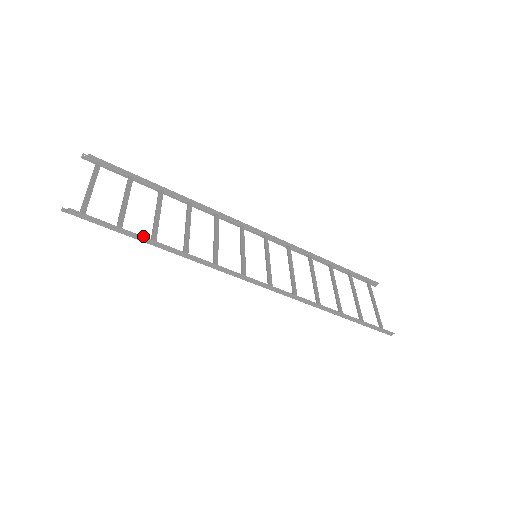
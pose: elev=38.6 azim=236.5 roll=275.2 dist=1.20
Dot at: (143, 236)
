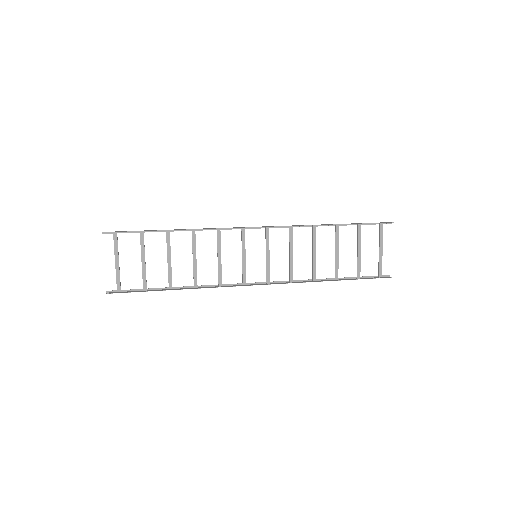
Dot at: (161, 290)
